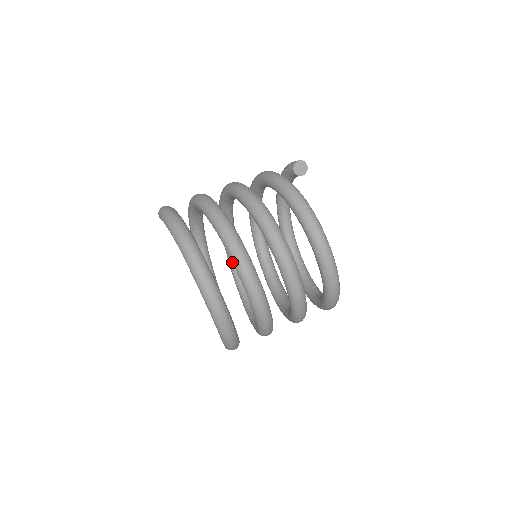
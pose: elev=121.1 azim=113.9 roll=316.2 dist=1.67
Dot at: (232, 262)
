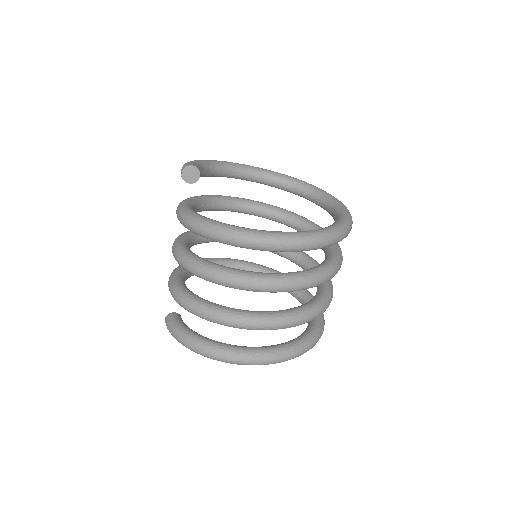
Dot at: occluded
